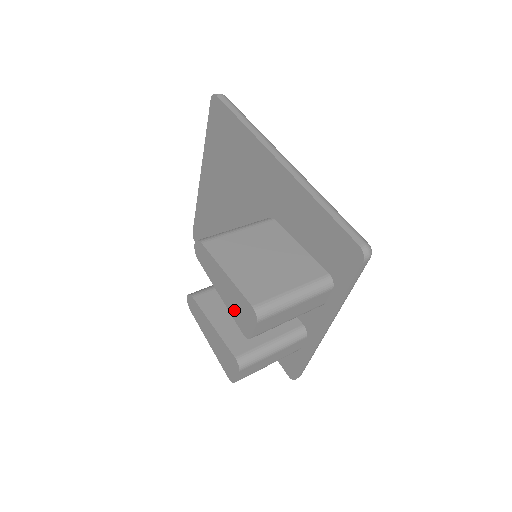
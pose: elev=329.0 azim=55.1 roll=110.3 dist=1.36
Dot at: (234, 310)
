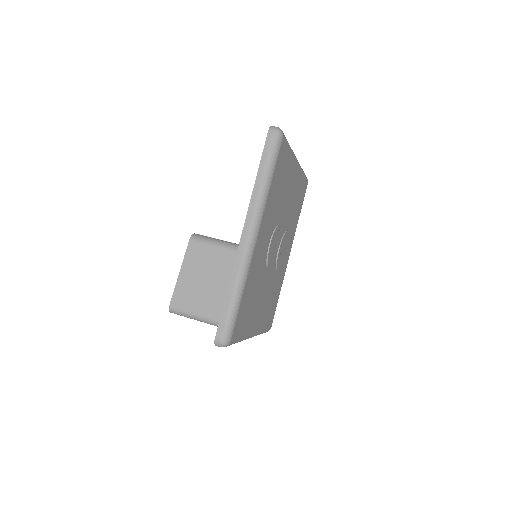
Dot at: occluded
